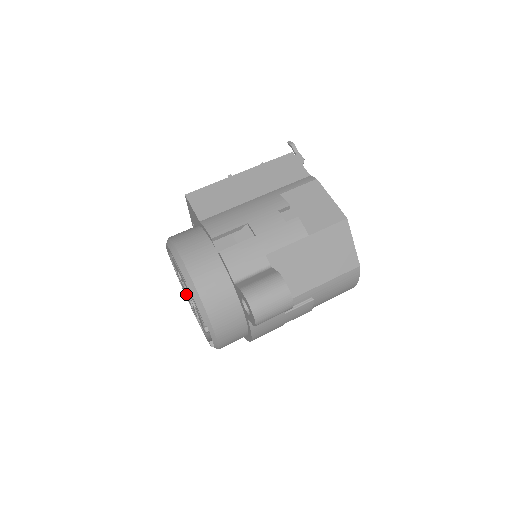
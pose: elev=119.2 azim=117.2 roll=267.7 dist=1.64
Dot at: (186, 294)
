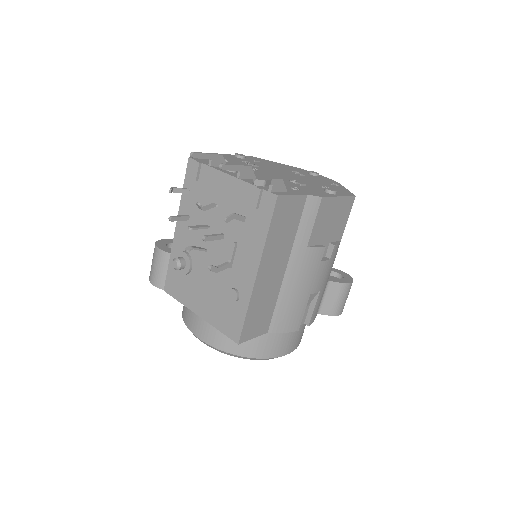
Dot at: occluded
